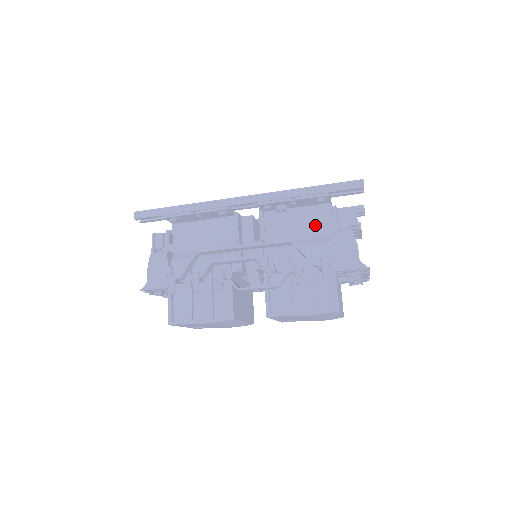
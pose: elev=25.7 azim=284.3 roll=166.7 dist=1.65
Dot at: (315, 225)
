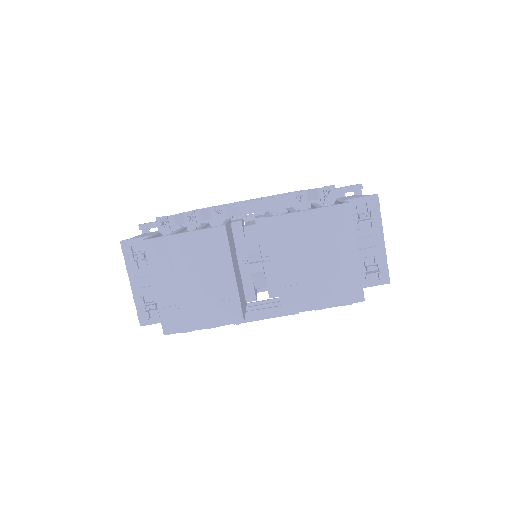
Dot at: occluded
